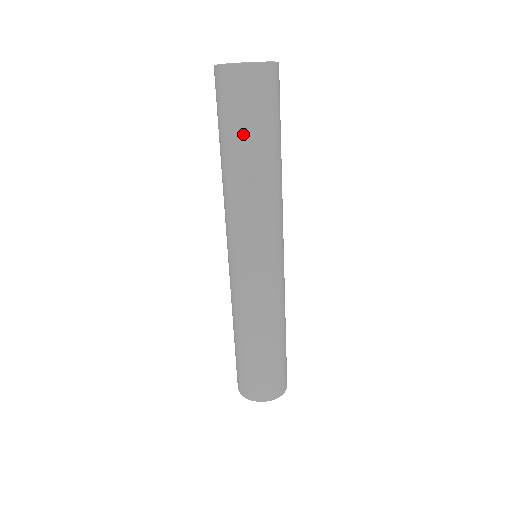
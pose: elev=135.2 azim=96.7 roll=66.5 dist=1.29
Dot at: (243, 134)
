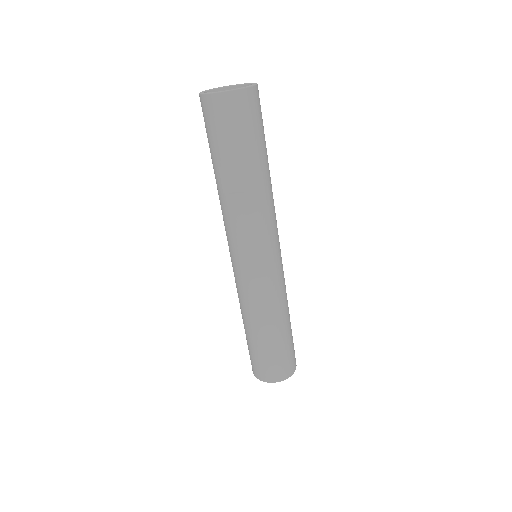
Dot at: (220, 154)
